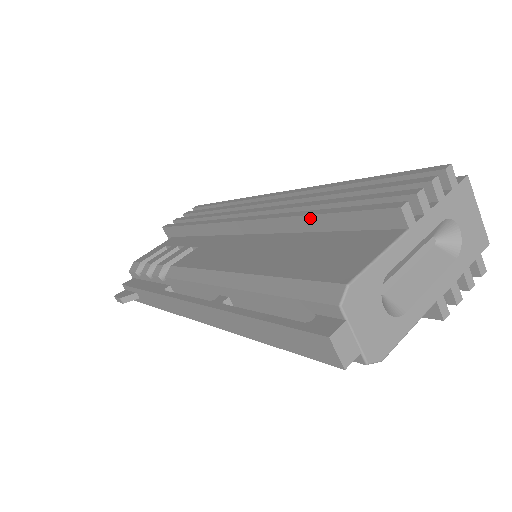
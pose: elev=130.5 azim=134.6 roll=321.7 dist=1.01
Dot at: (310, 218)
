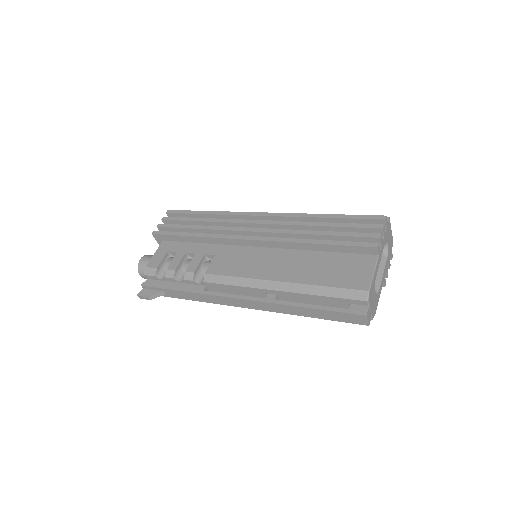
Dot at: (317, 245)
